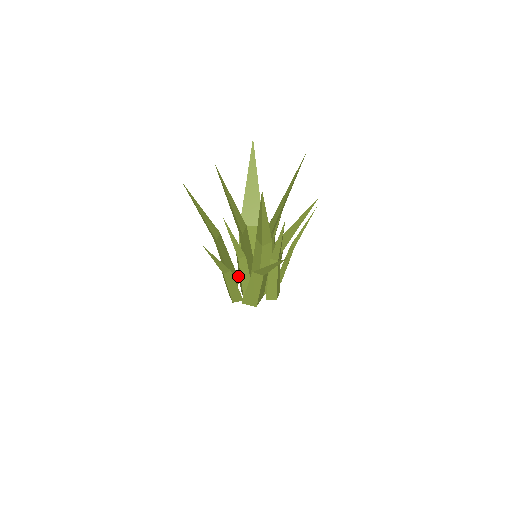
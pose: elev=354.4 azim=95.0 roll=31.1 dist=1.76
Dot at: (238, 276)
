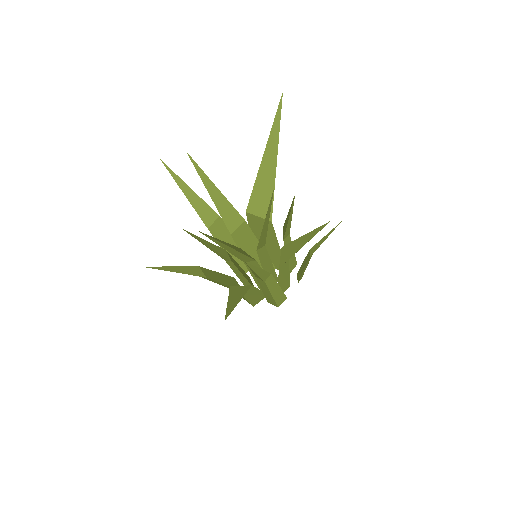
Dot at: occluded
